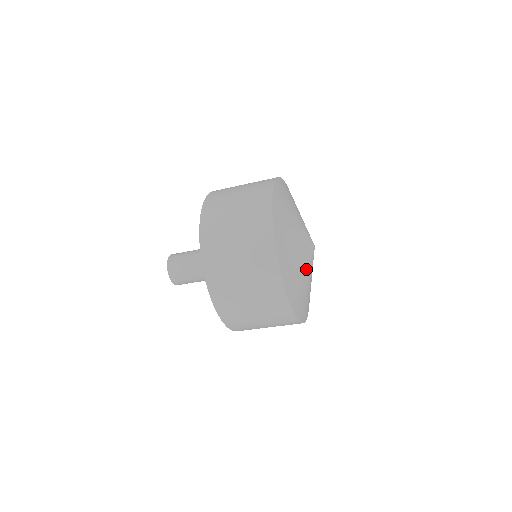
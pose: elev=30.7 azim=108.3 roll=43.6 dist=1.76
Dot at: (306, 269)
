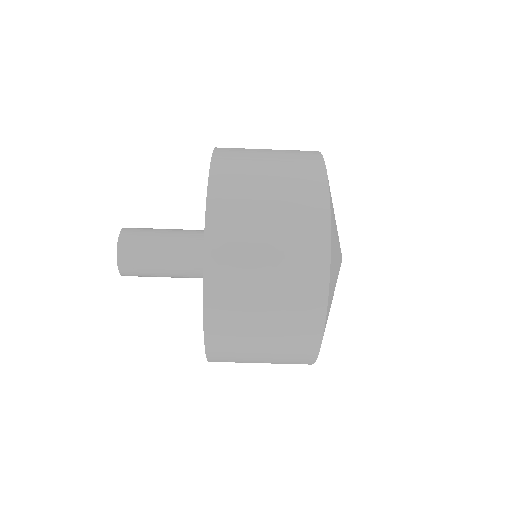
Dot at: occluded
